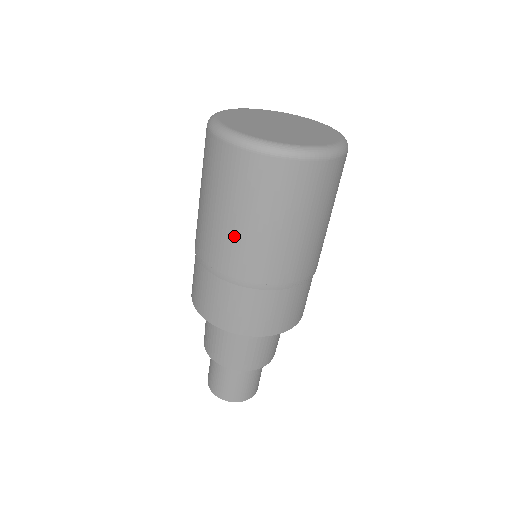
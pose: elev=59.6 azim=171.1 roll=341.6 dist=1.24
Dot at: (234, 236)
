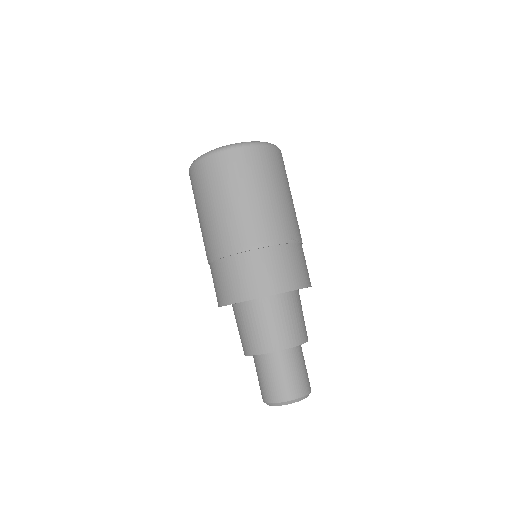
Dot at: (234, 213)
